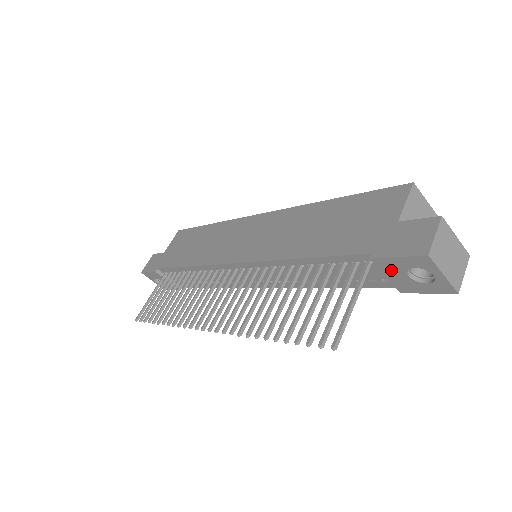
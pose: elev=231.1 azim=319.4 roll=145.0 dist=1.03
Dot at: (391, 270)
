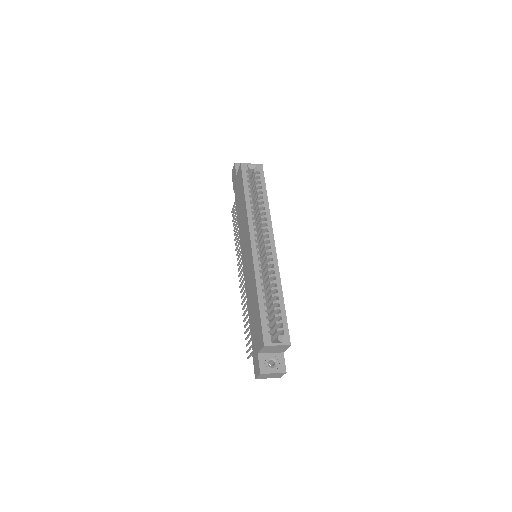
Dot at: occluded
